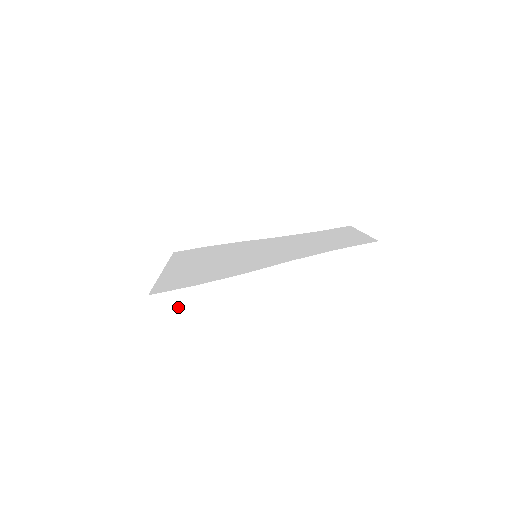
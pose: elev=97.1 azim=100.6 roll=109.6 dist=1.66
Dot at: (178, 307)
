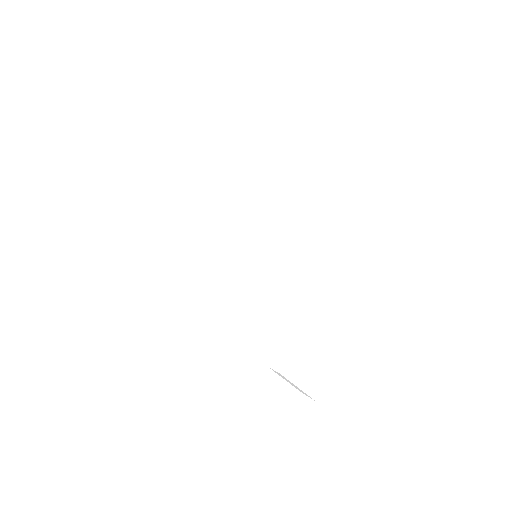
Dot at: occluded
